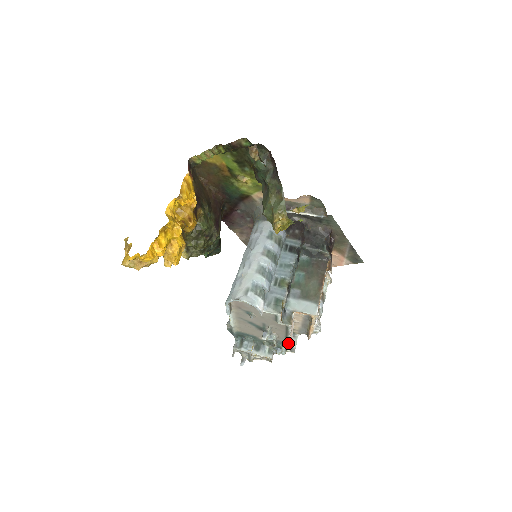
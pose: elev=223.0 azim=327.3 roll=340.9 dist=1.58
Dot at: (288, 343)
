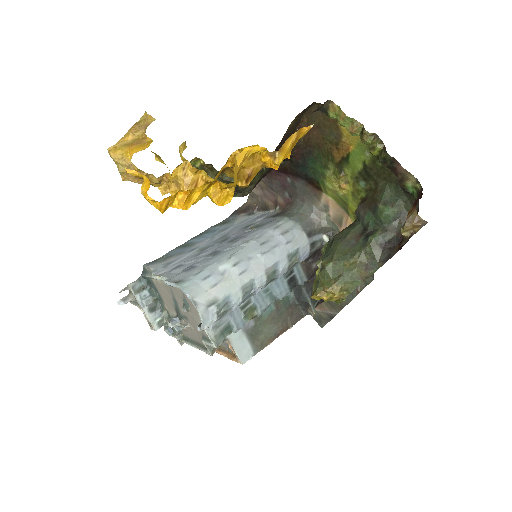
Dot at: (187, 342)
